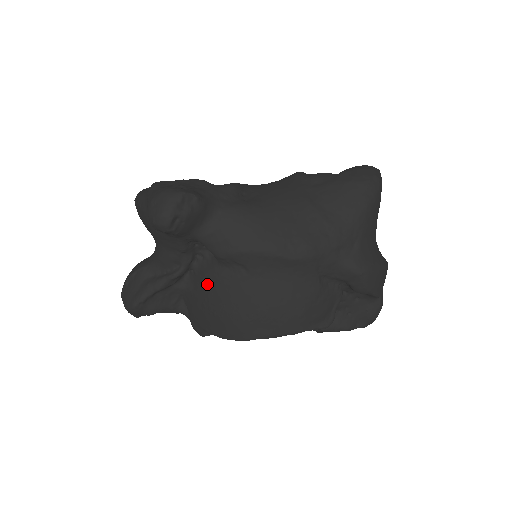
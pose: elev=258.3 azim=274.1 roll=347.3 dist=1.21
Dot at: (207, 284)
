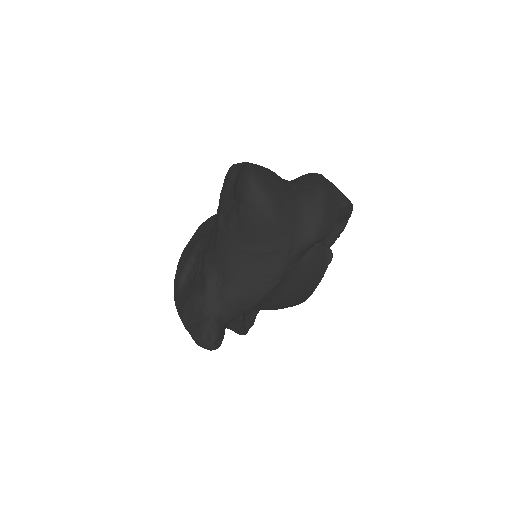
Dot at: occluded
